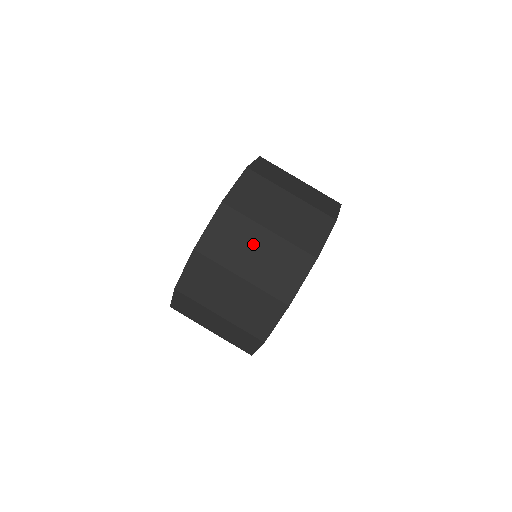
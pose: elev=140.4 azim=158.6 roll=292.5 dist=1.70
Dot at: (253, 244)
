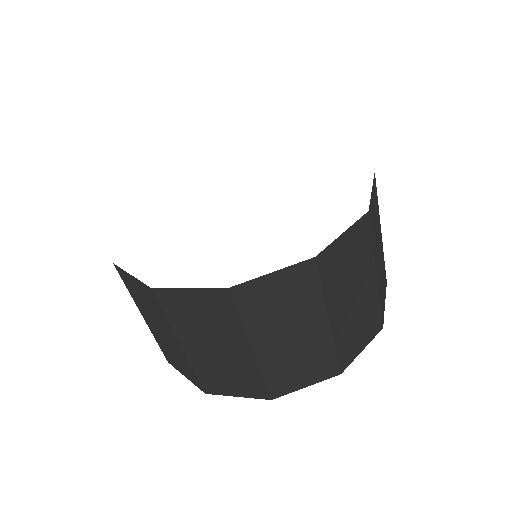
Dot at: (299, 325)
